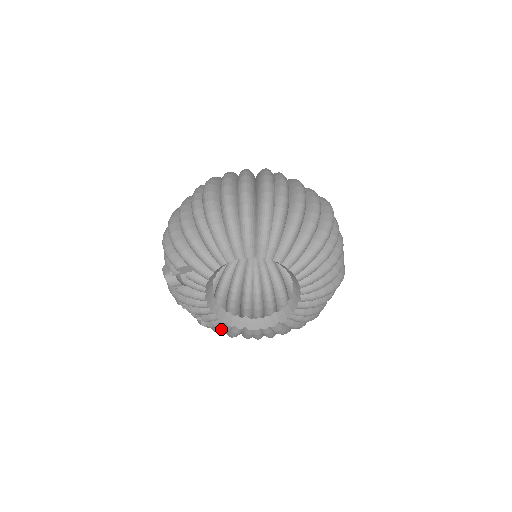
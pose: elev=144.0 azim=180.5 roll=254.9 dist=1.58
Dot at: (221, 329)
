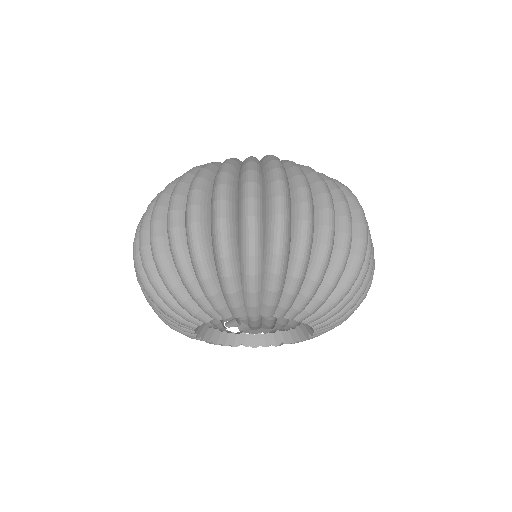
Dot at: occluded
